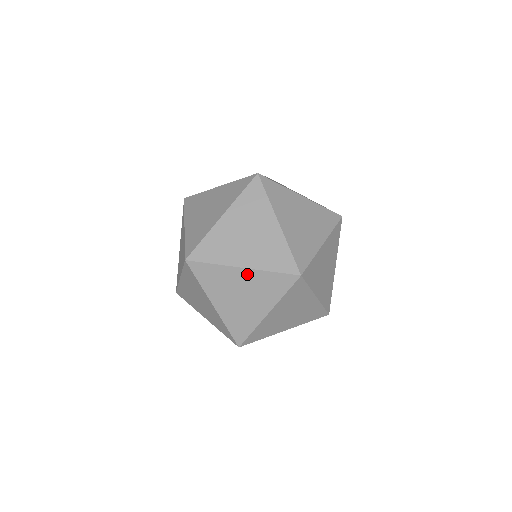
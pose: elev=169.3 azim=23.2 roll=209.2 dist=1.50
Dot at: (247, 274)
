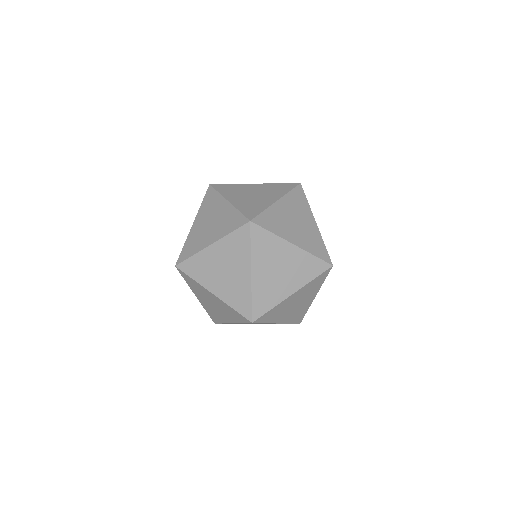
Dot at: (216, 298)
